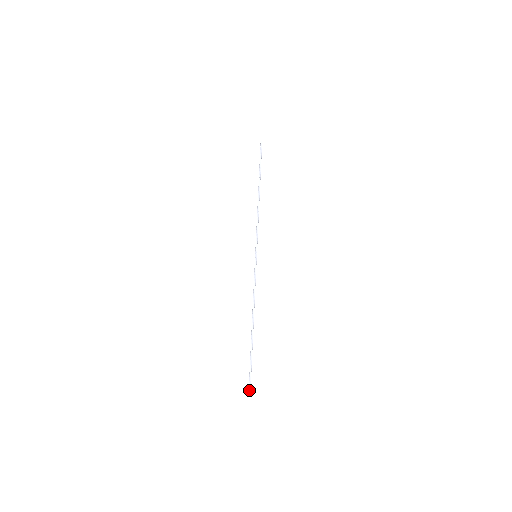
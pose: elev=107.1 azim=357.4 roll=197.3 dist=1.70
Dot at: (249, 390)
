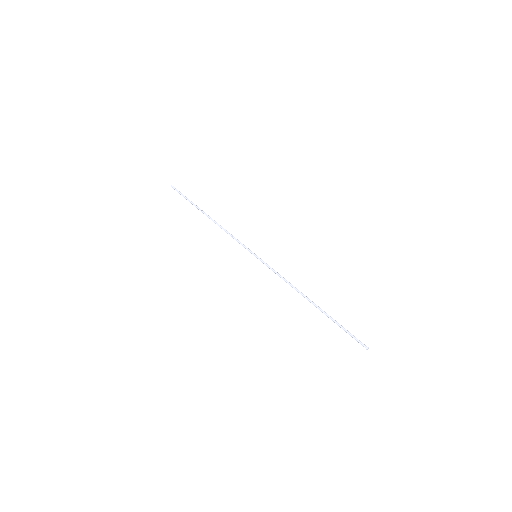
Dot at: occluded
